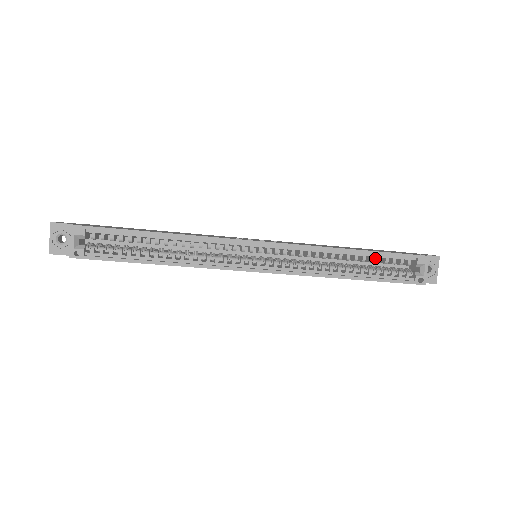
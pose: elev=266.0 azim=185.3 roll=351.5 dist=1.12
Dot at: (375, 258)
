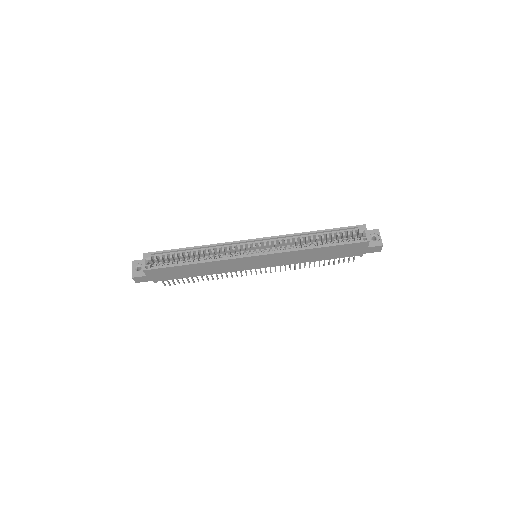
Dot at: (331, 236)
